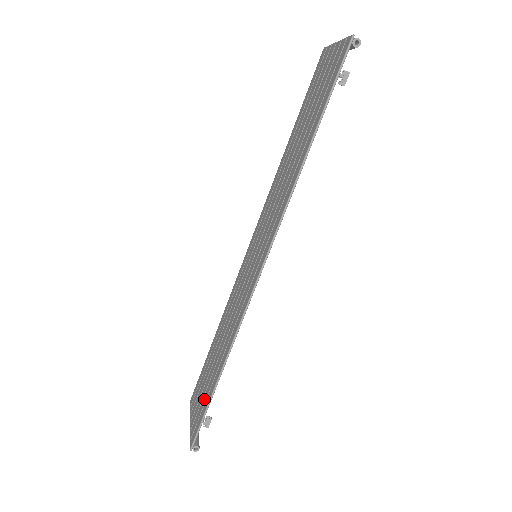
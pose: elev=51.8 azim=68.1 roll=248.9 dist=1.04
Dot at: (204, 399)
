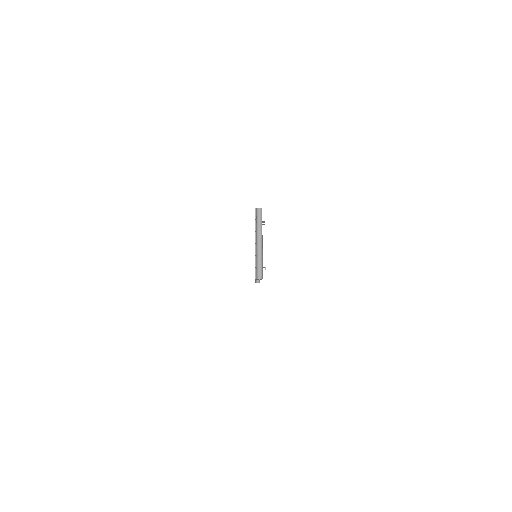
Dot at: occluded
